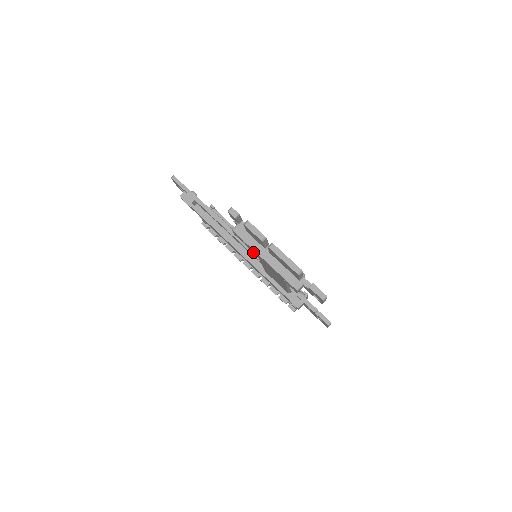
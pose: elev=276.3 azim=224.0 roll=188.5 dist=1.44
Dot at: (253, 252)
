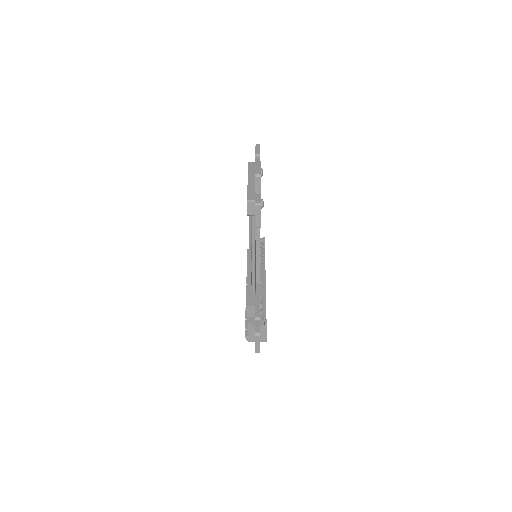
Dot at: occluded
